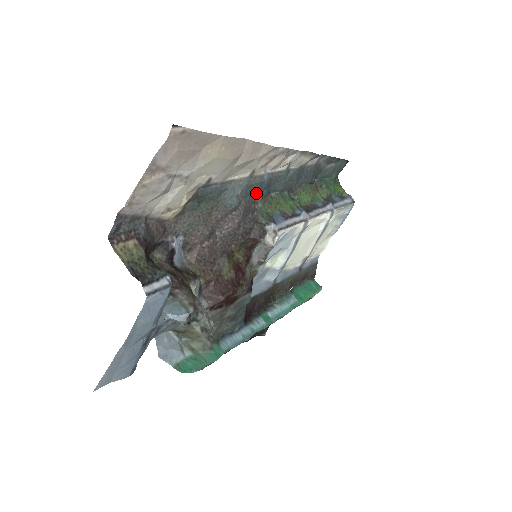
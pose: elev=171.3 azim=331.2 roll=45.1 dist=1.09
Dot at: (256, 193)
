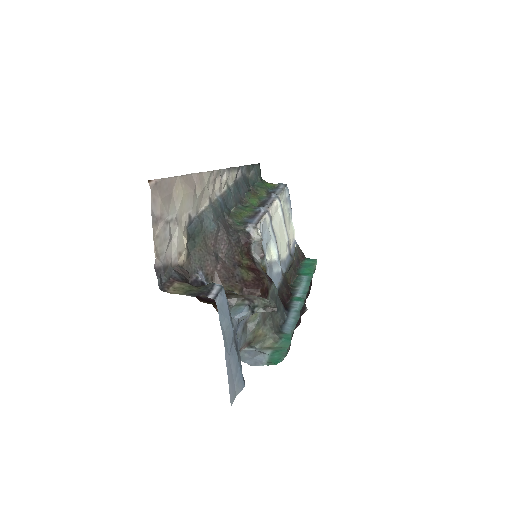
Dot at: (222, 214)
